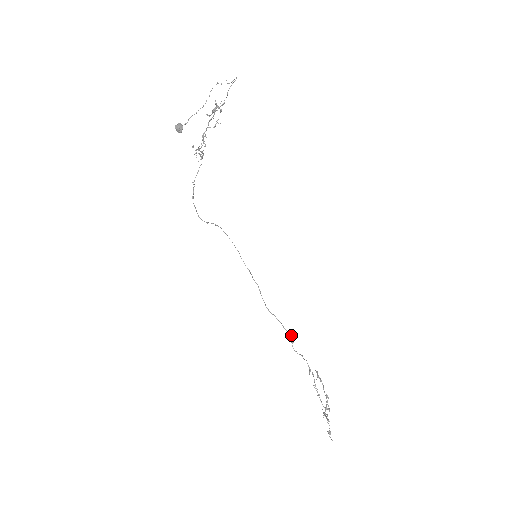
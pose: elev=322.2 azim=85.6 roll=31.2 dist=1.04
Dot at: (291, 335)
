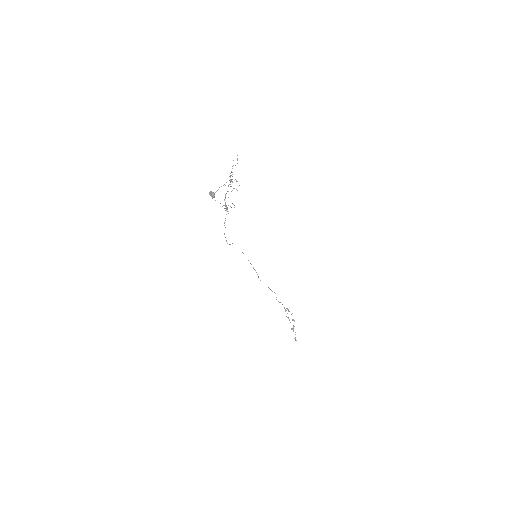
Dot at: occluded
